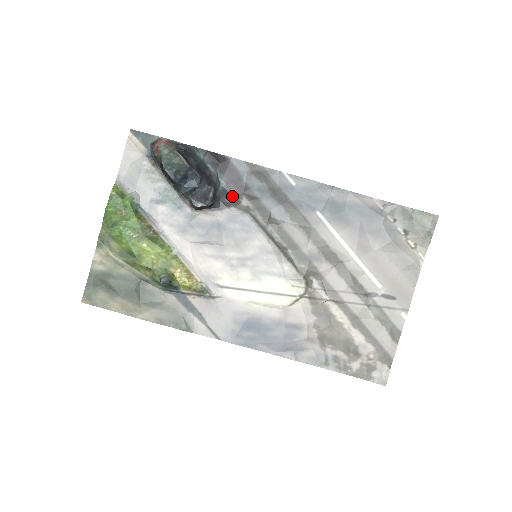
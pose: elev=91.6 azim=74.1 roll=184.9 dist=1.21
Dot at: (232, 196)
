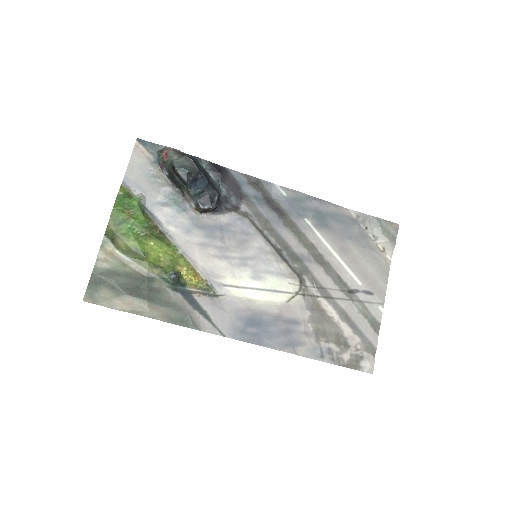
Dot at: (232, 202)
